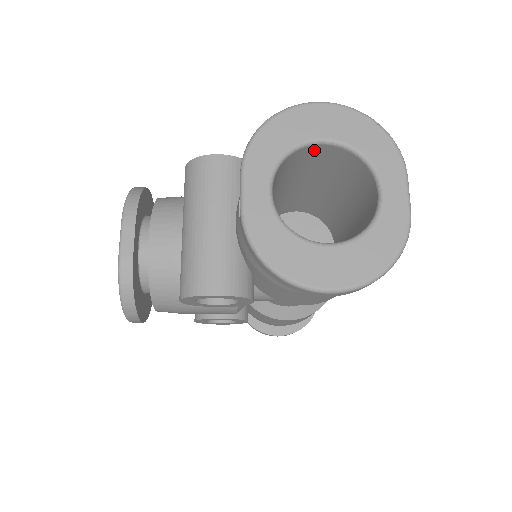
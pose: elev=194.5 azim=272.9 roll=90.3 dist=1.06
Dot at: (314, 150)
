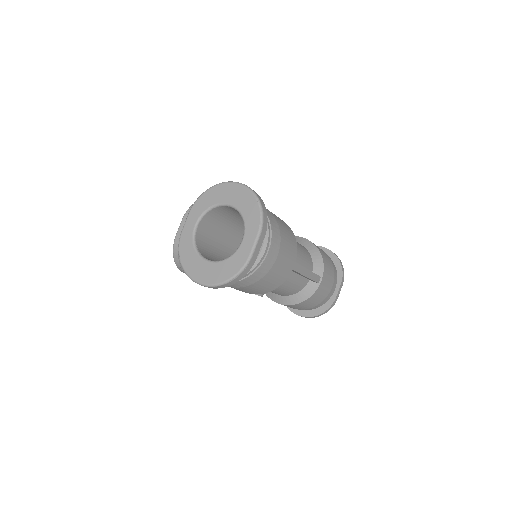
Dot at: (229, 208)
